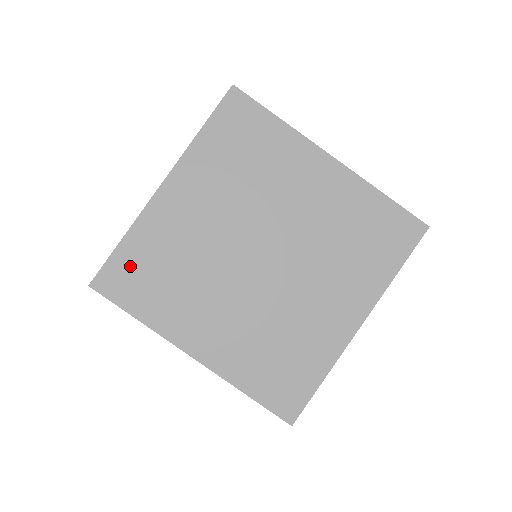
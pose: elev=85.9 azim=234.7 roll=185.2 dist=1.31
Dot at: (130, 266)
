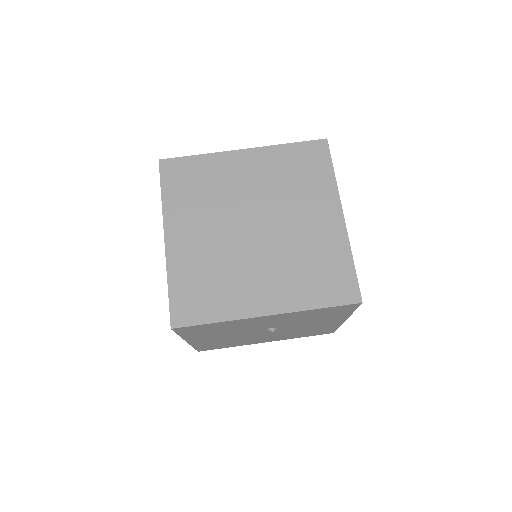
Dot at: (185, 297)
